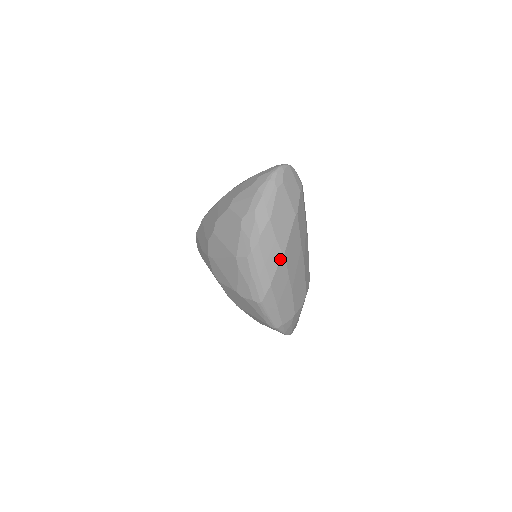
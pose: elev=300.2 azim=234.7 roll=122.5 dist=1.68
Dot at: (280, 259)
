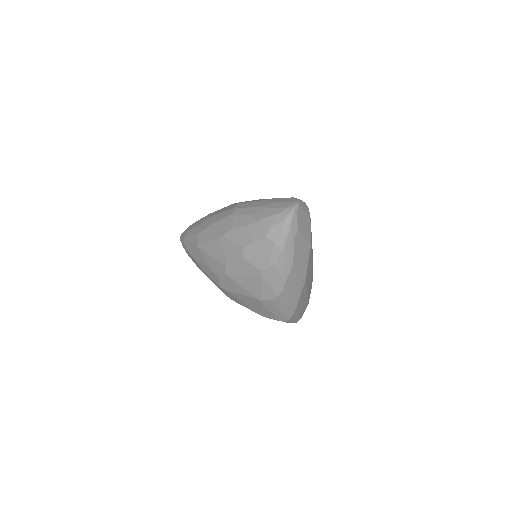
Dot at: (302, 288)
